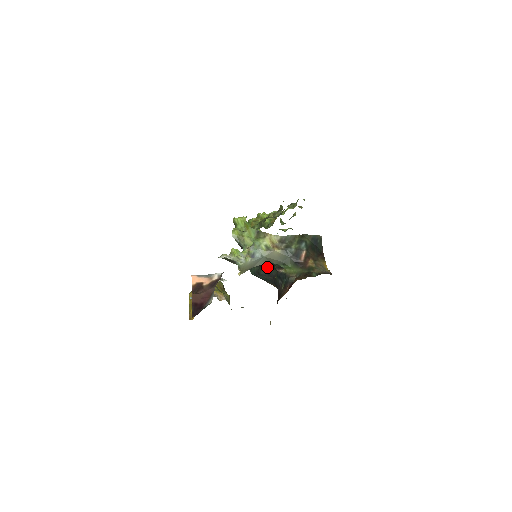
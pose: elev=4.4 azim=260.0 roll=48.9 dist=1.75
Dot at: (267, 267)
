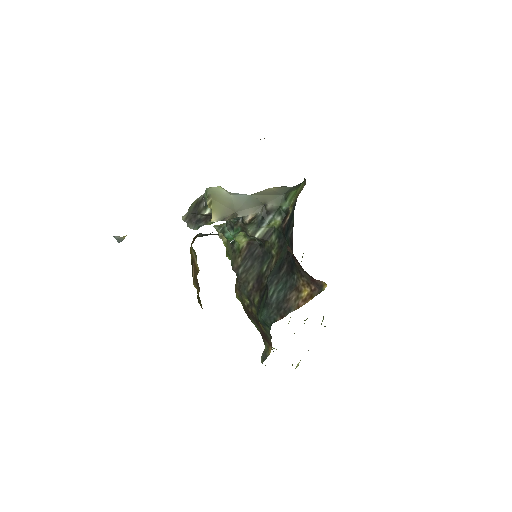
Dot at: (276, 262)
